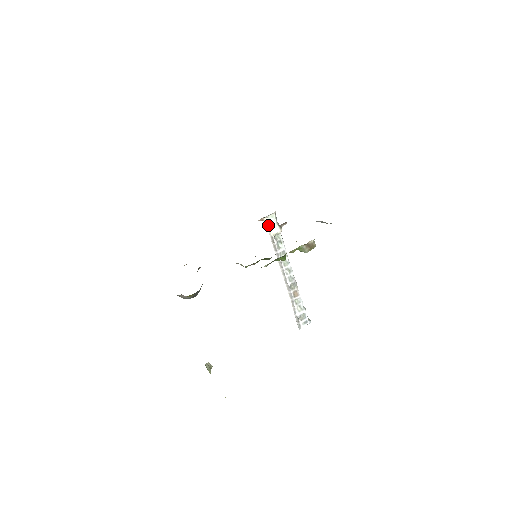
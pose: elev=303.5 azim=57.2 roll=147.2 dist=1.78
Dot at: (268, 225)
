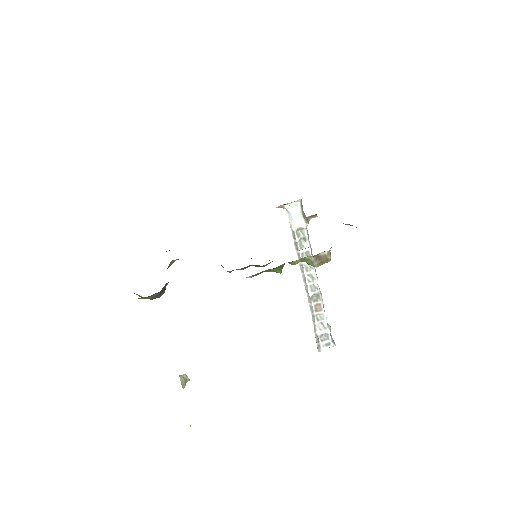
Dot at: (289, 215)
